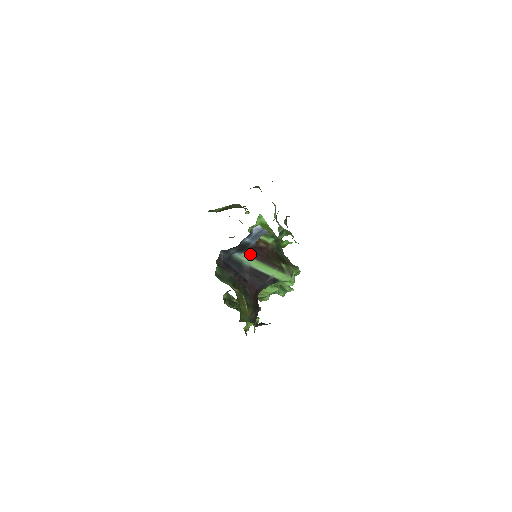
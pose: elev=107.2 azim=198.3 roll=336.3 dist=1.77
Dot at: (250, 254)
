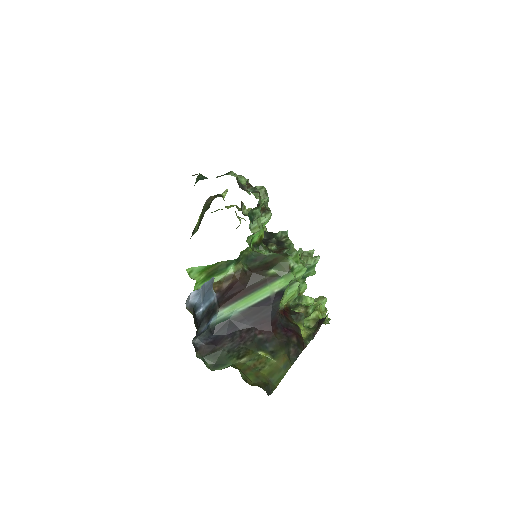
Dot at: (226, 303)
